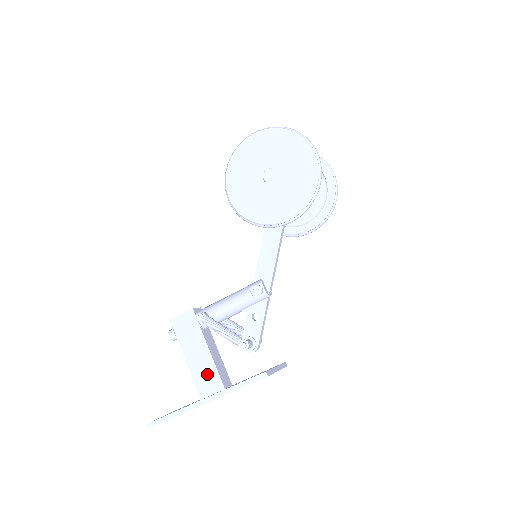
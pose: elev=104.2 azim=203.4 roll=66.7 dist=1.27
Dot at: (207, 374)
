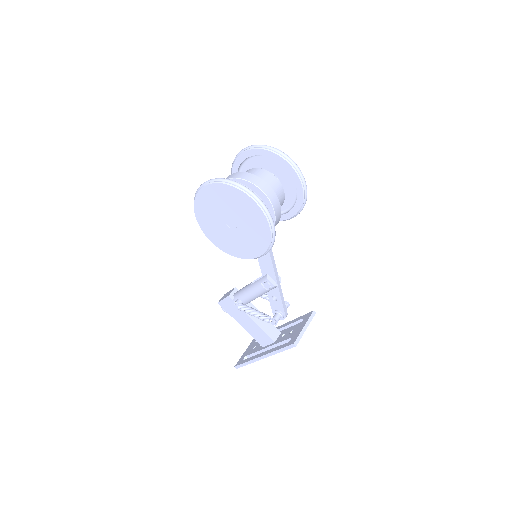
Dot at: (259, 334)
